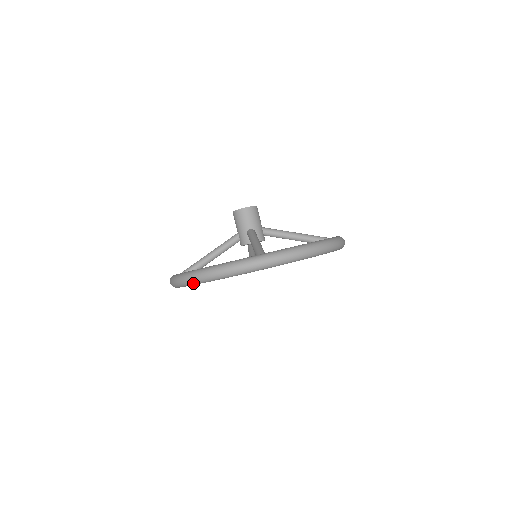
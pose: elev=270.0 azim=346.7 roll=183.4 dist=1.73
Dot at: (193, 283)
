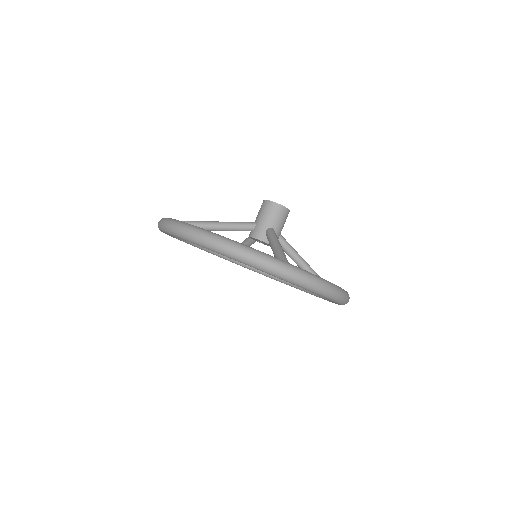
Dot at: (199, 243)
